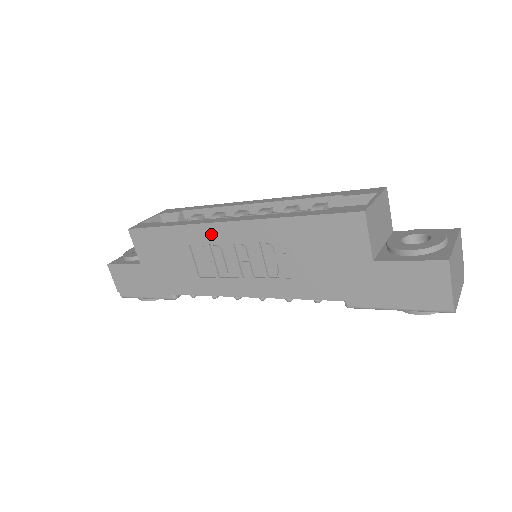
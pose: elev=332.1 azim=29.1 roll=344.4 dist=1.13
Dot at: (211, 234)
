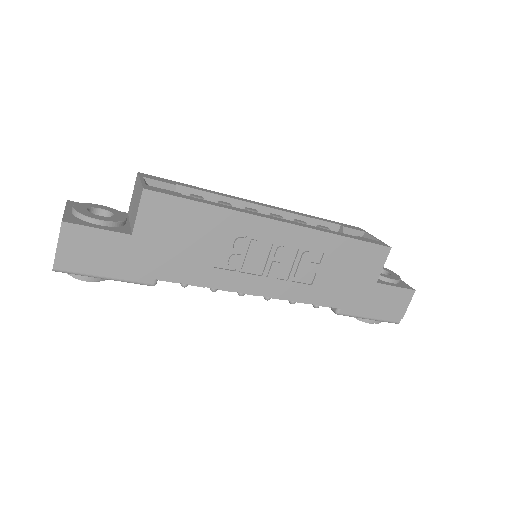
Dot at: (259, 228)
